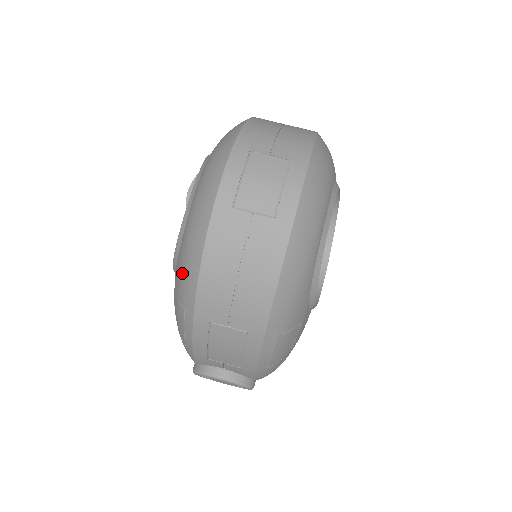
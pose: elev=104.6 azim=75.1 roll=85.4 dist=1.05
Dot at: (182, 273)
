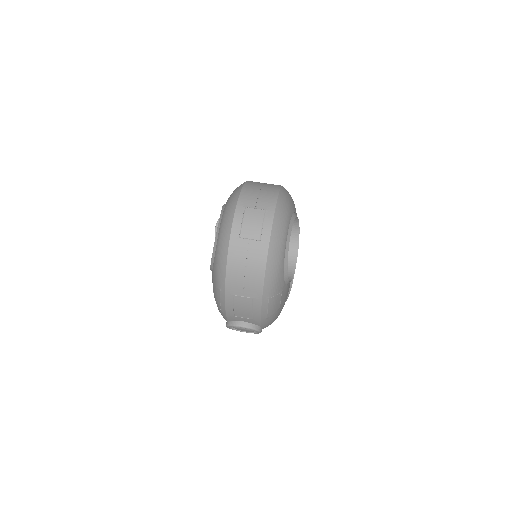
Dot at: (217, 271)
